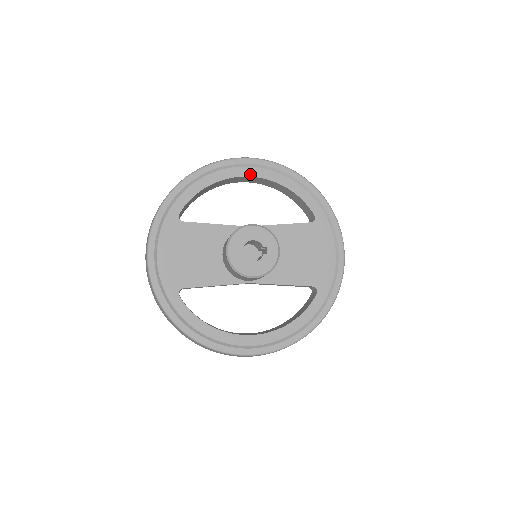
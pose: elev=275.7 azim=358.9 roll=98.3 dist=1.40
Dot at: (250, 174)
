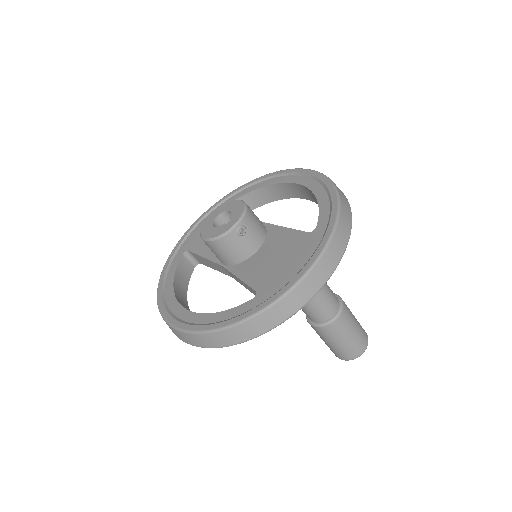
Dot at: (300, 182)
